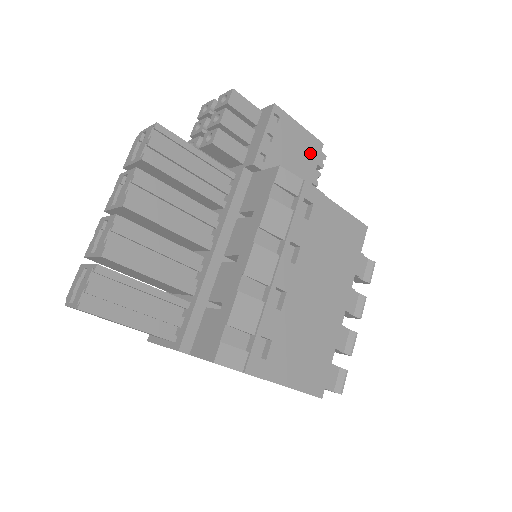
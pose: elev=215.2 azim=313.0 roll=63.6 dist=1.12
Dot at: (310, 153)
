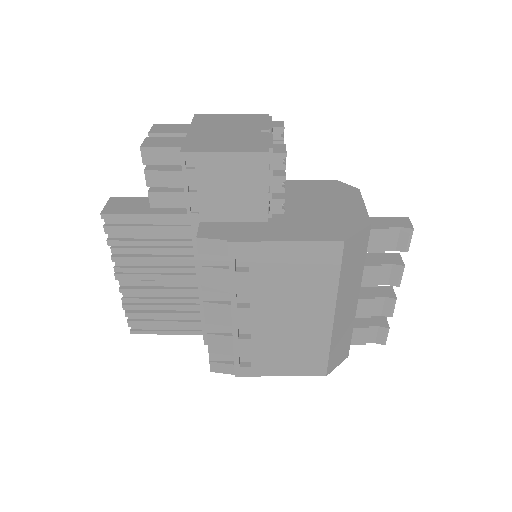
Dot at: (252, 173)
